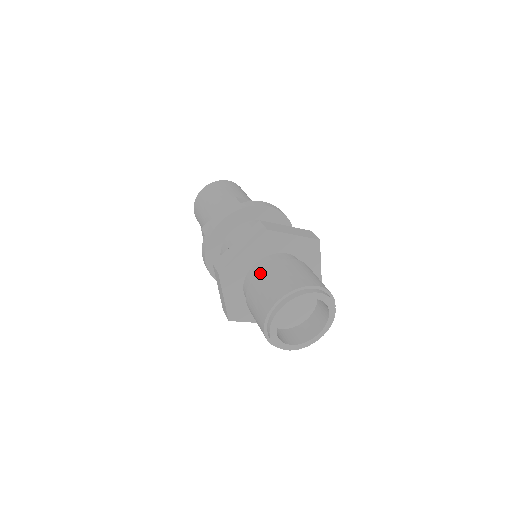
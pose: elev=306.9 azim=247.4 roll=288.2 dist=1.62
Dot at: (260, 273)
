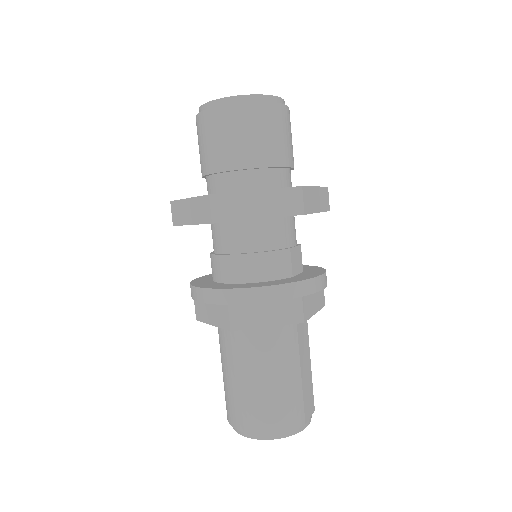
Dot at: occluded
